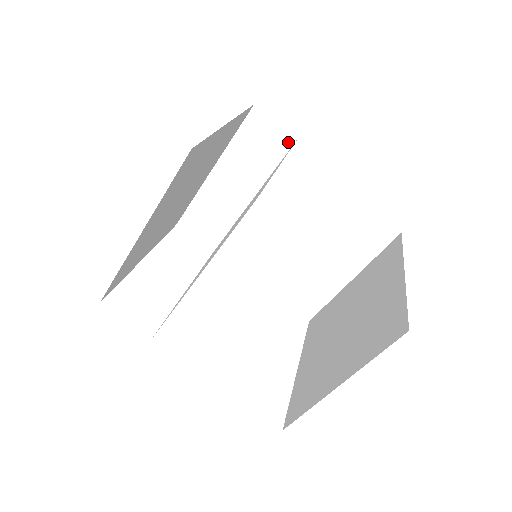
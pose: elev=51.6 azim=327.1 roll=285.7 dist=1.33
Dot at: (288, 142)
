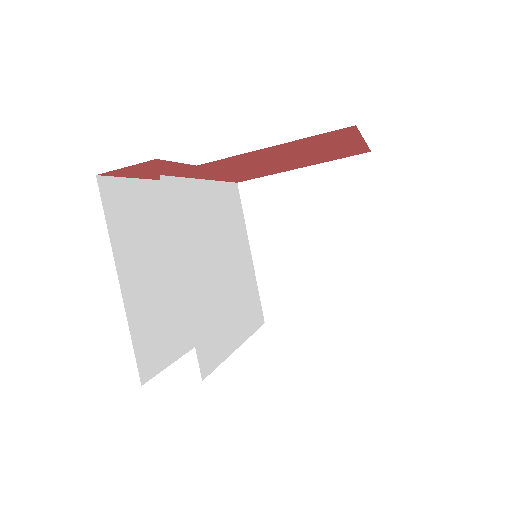
Dot at: occluded
